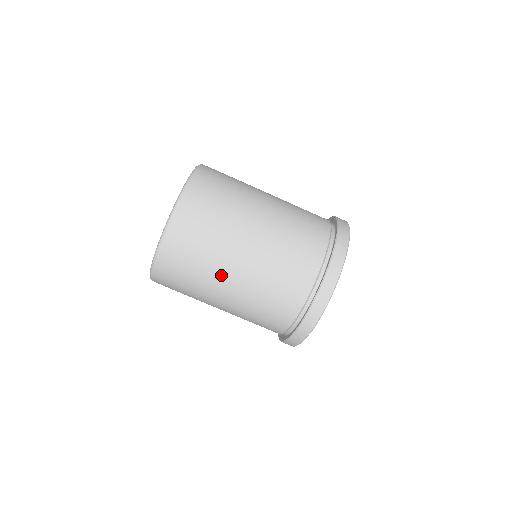
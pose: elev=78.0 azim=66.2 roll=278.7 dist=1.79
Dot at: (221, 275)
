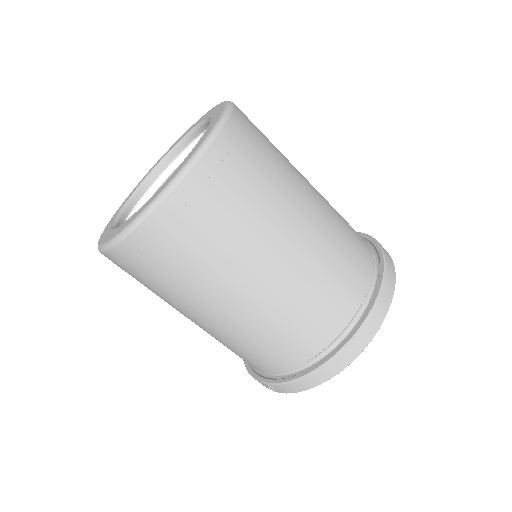
Dot at: (278, 226)
